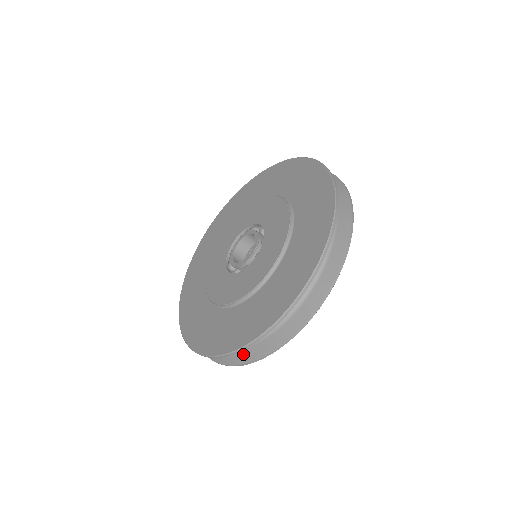
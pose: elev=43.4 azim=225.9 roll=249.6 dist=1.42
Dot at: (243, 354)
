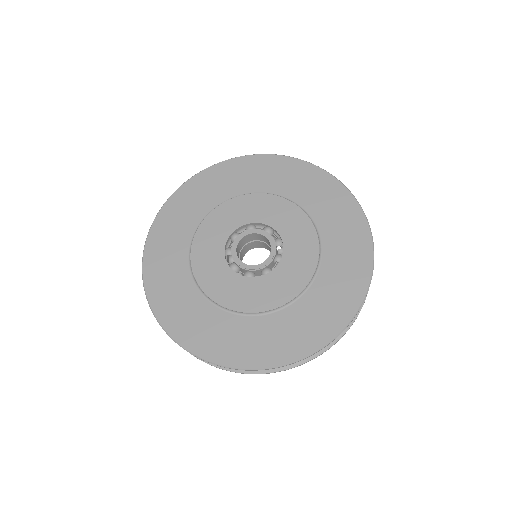
Dot at: occluded
